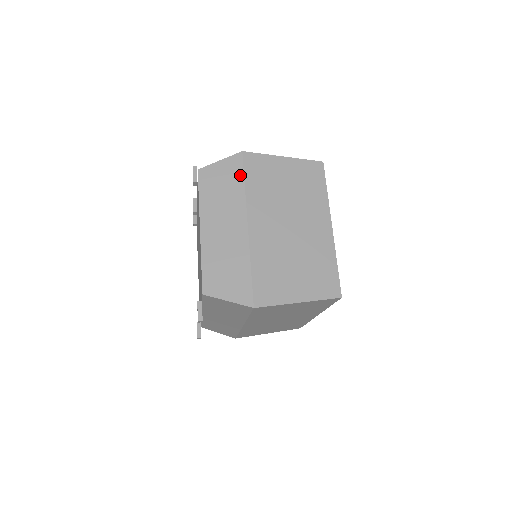
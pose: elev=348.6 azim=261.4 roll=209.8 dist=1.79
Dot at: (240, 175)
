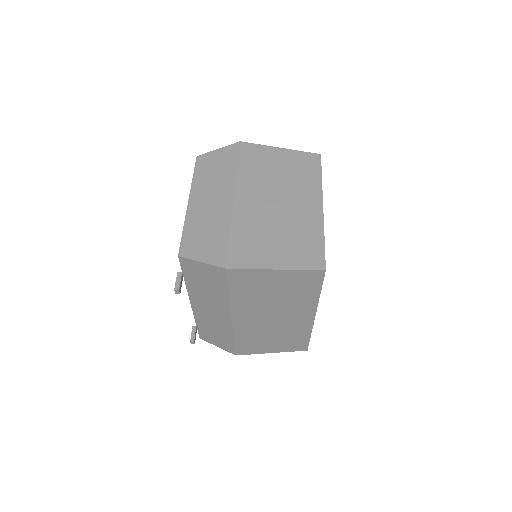
Dot at: (234, 159)
